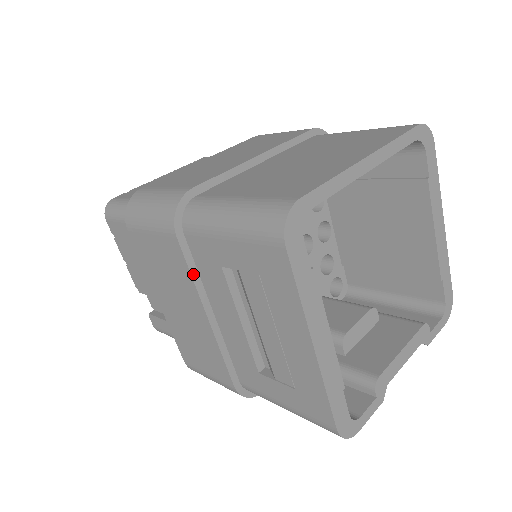
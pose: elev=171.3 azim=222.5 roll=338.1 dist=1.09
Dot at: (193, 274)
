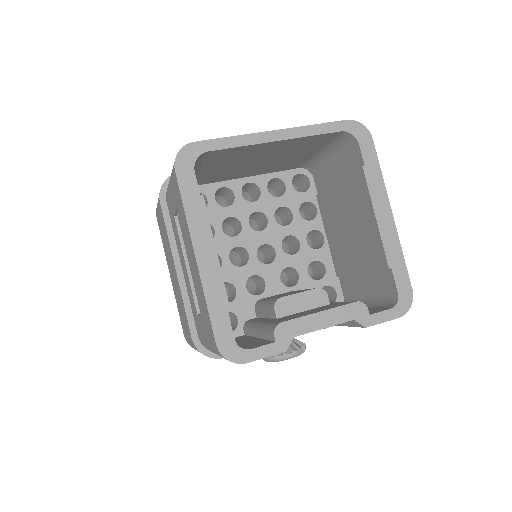
Dot at: (169, 232)
